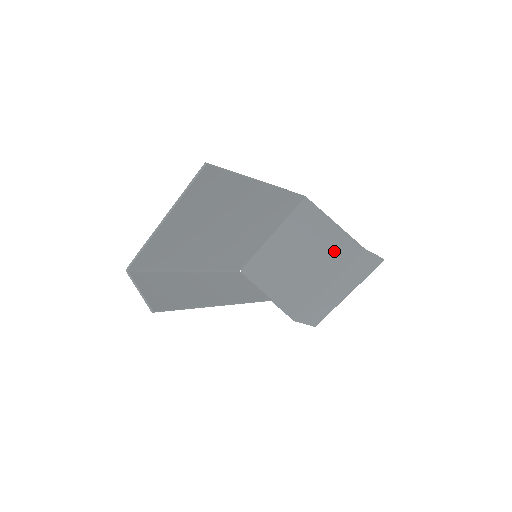
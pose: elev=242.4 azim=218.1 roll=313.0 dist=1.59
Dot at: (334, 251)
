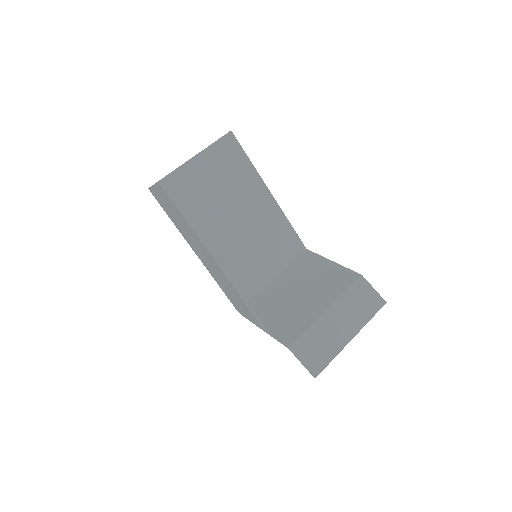
Dot at: (332, 280)
